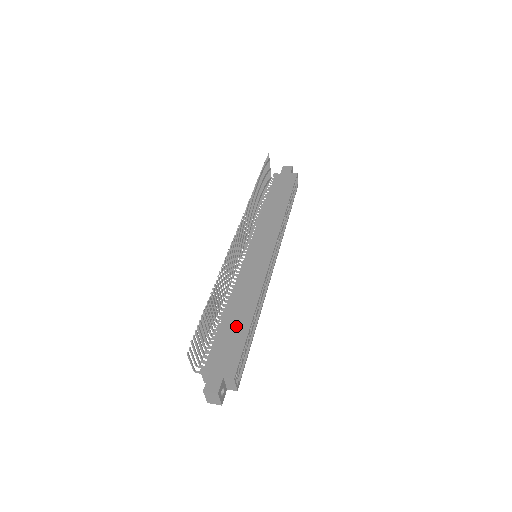
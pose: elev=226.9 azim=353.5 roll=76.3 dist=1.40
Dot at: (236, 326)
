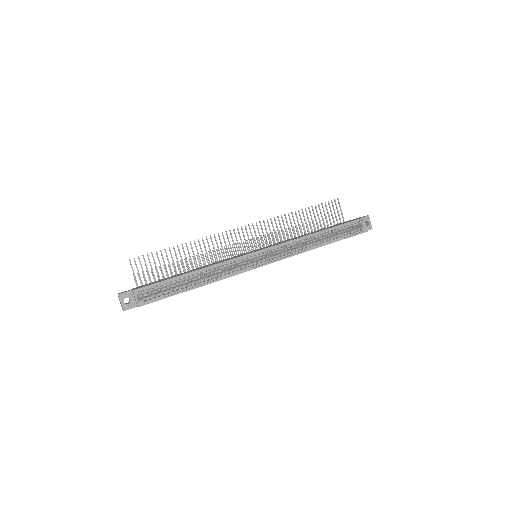
Dot at: occluded
